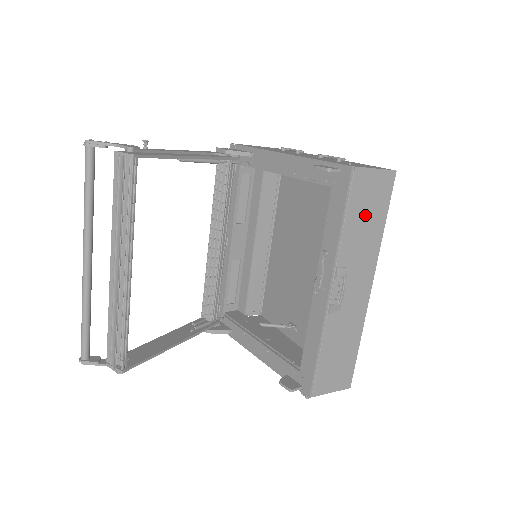
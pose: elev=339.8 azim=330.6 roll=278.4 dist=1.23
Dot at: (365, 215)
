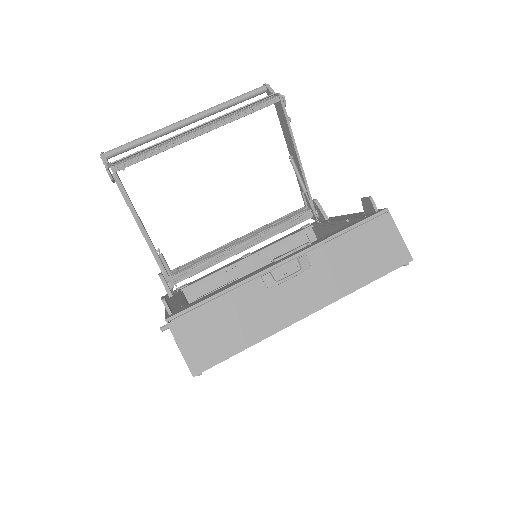
Dot at: (362, 253)
